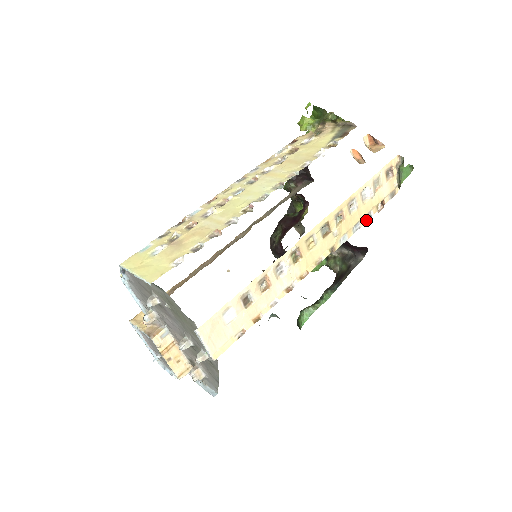
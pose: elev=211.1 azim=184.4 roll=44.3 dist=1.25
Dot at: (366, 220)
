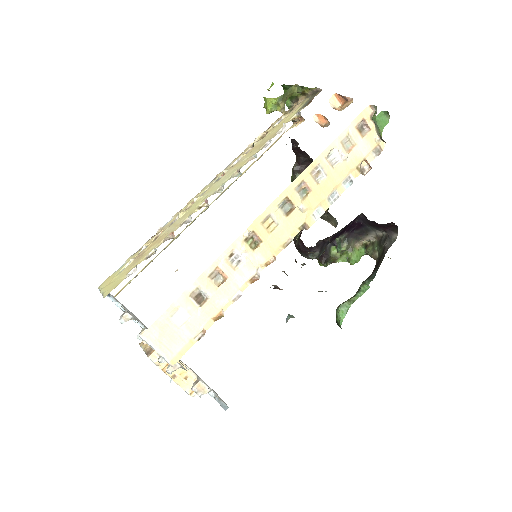
Dot at: (346, 187)
